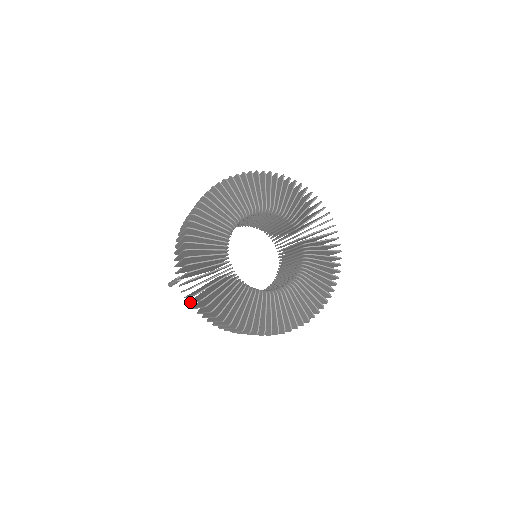
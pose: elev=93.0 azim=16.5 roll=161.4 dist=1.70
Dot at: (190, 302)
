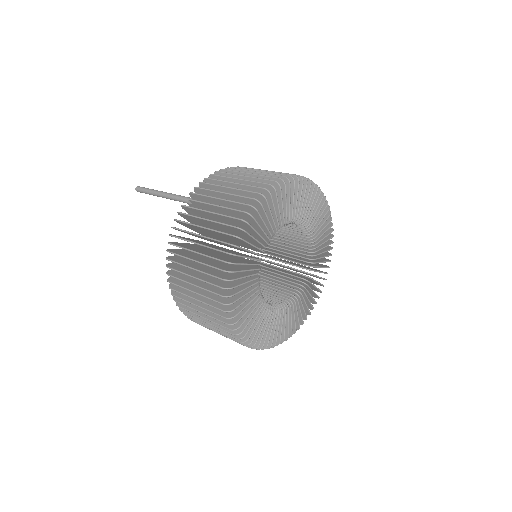
Dot at: occluded
